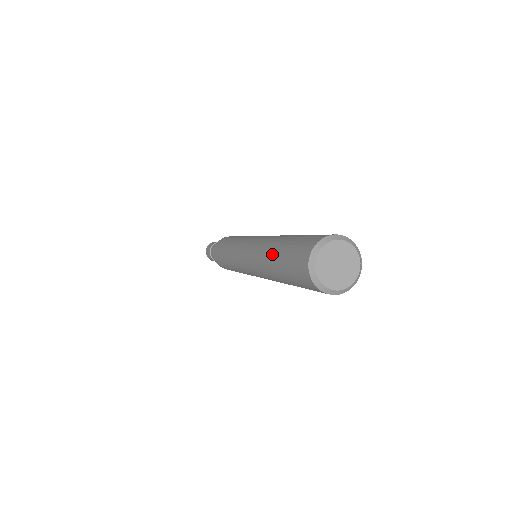
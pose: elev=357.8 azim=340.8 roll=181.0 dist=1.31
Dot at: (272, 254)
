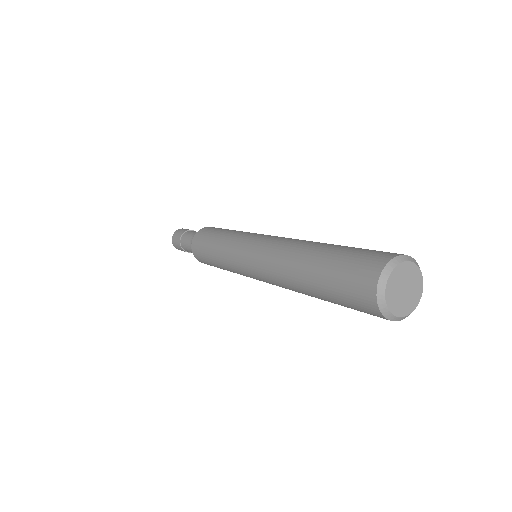
Dot at: (304, 273)
